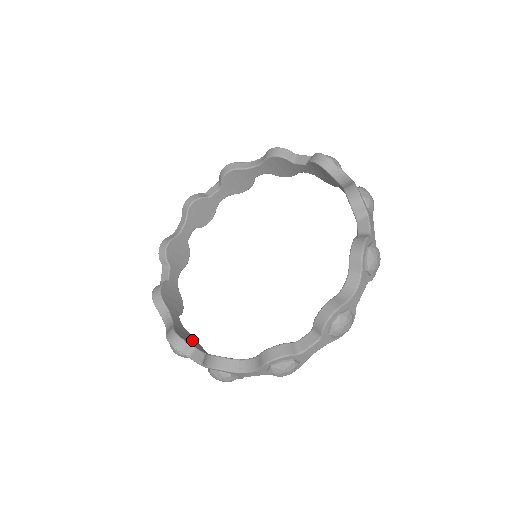
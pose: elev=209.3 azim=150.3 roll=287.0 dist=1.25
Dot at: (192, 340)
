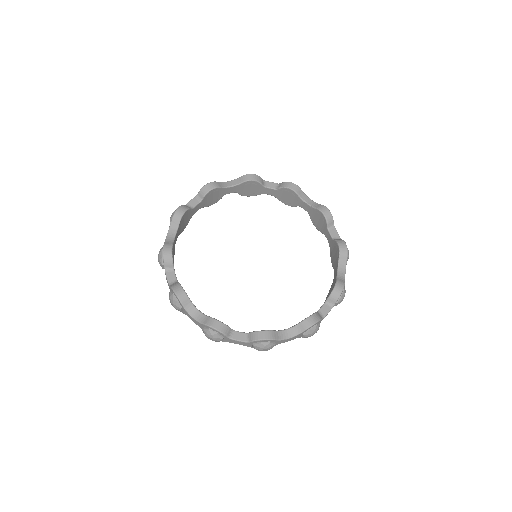
Dot at: occluded
